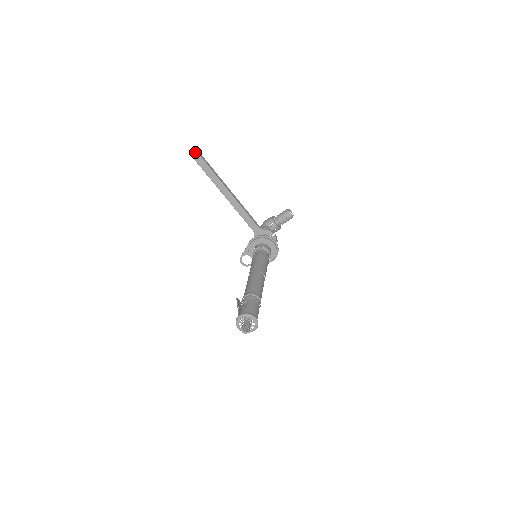
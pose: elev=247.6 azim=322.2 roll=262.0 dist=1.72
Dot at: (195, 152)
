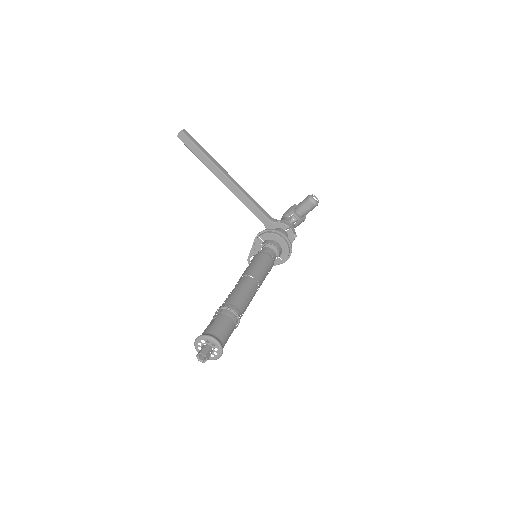
Dot at: (182, 134)
